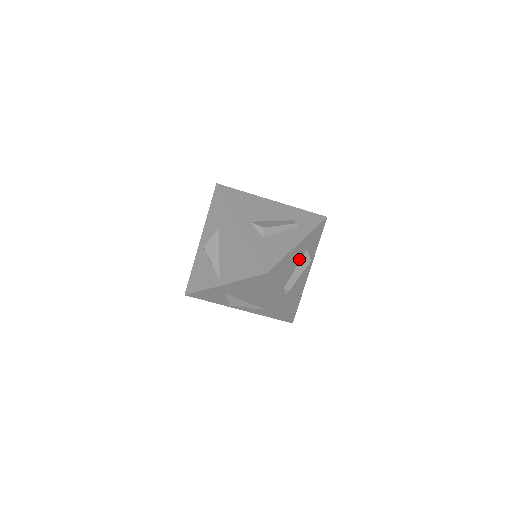
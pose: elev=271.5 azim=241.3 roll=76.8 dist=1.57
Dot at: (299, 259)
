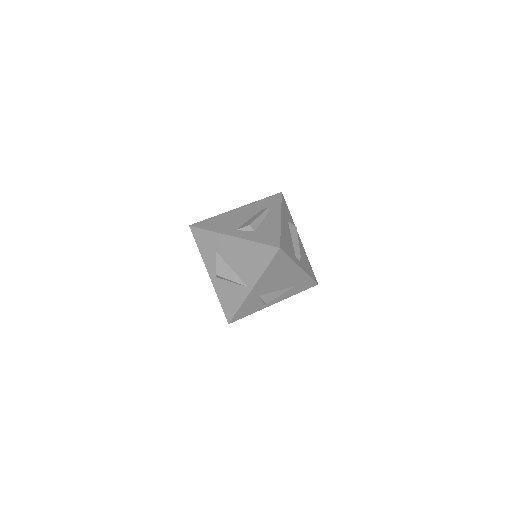
Dot at: (289, 231)
